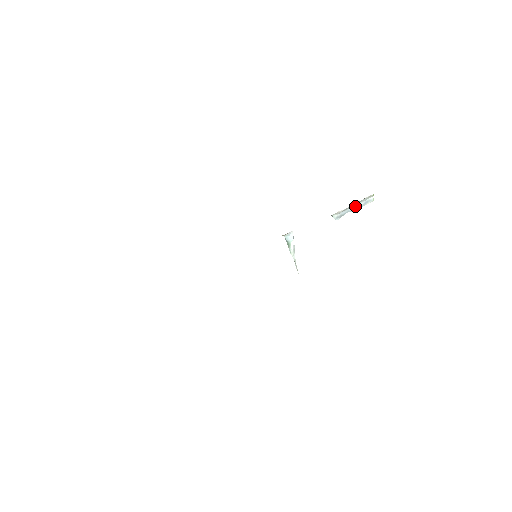
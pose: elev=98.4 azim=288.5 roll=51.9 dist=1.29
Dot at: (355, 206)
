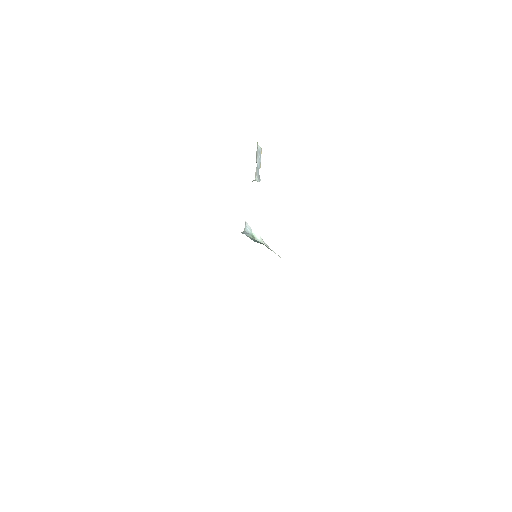
Dot at: (257, 161)
